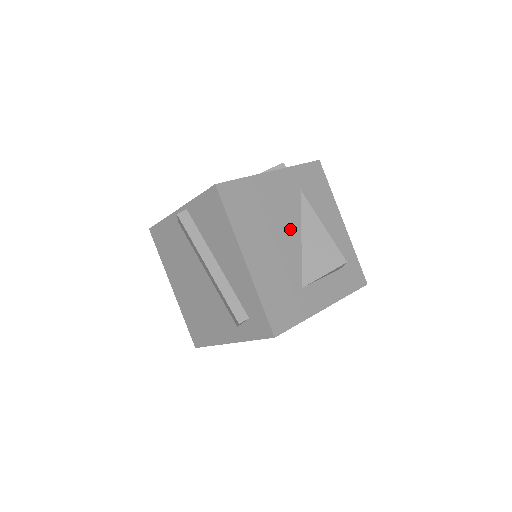
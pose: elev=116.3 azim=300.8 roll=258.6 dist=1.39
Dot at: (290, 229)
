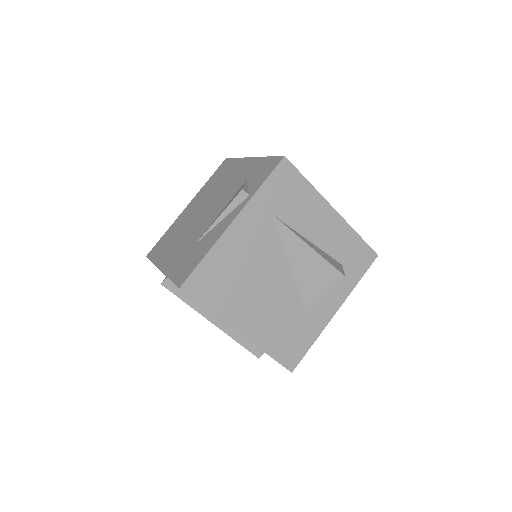
Dot at: (275, 268)
